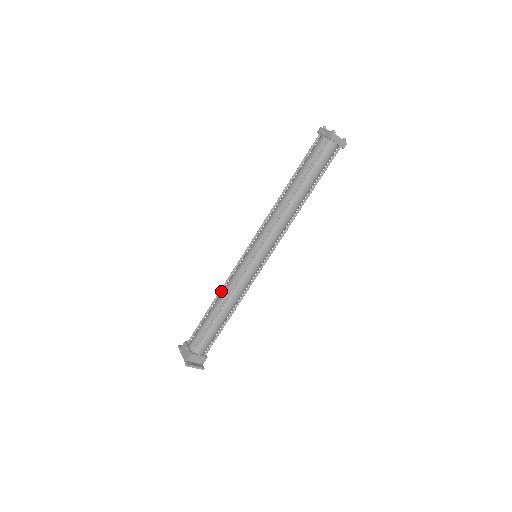
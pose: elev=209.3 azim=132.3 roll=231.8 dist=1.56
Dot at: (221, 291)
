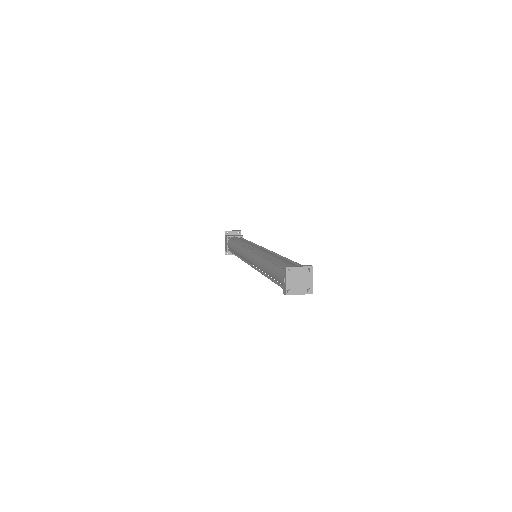
Dot at: occluded
